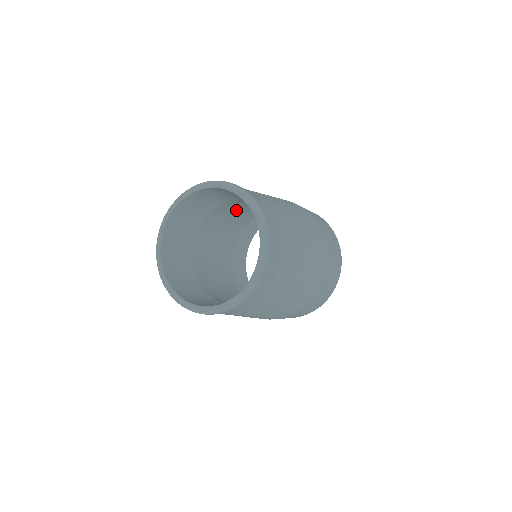
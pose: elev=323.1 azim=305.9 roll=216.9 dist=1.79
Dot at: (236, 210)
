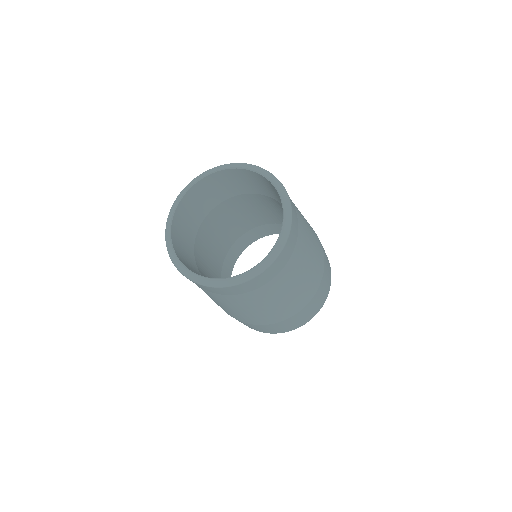
Dot at: (240, 212)
